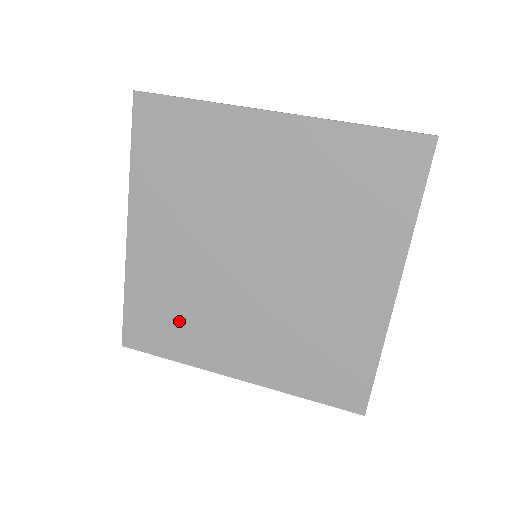
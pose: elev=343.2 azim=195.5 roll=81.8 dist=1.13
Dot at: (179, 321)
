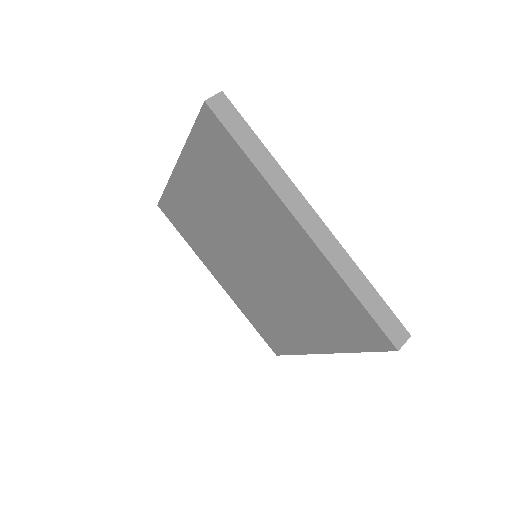
Dot at: (194, 233)
